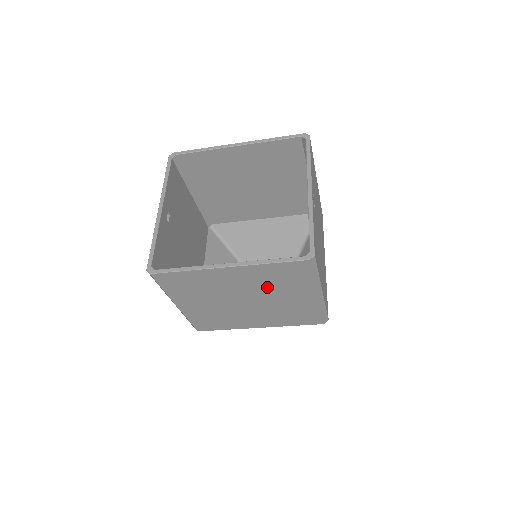
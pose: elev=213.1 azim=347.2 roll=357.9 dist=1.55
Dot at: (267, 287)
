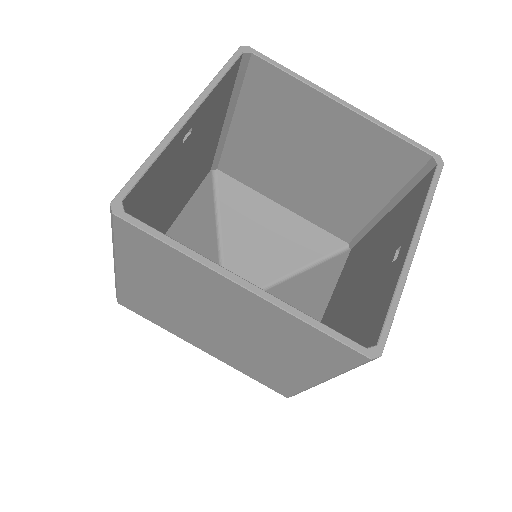
Dot at: (268, 336)
